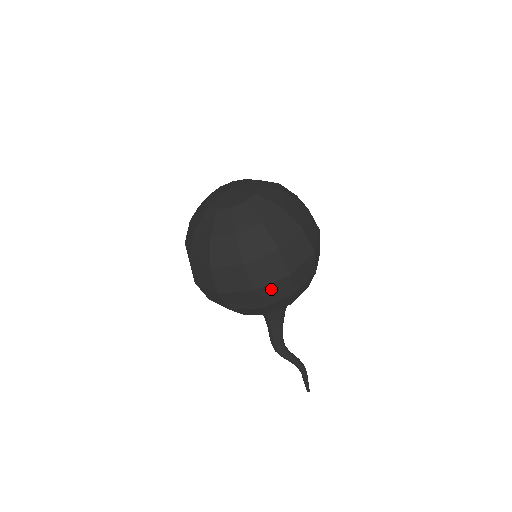
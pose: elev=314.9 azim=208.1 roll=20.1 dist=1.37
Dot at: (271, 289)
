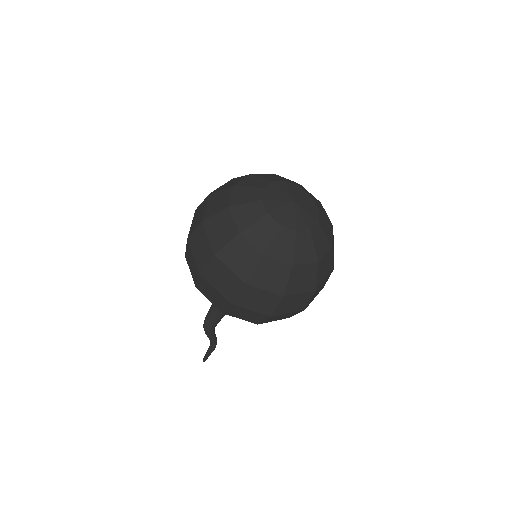
Dot at: (282, 316)
